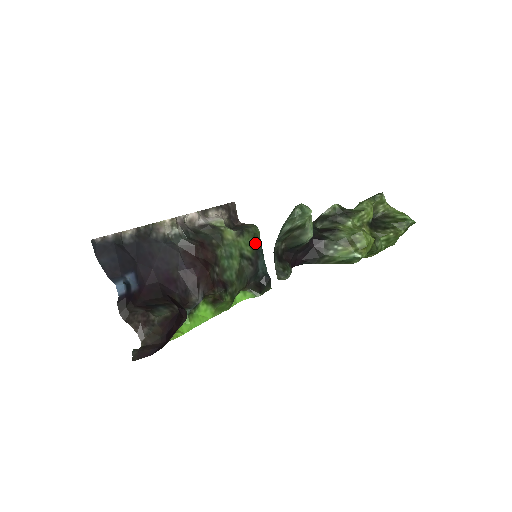
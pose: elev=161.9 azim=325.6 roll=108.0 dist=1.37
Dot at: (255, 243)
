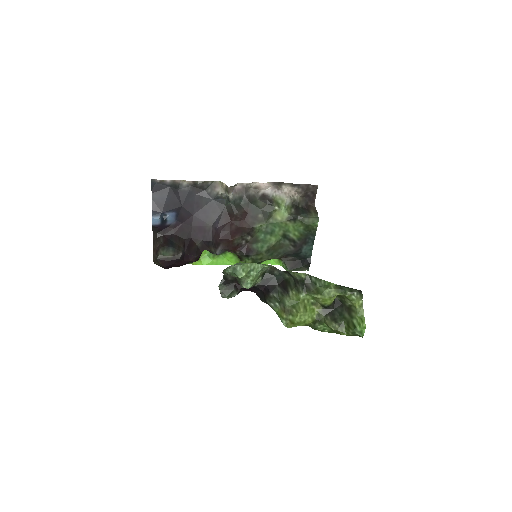
Dot at: (307, 231)
